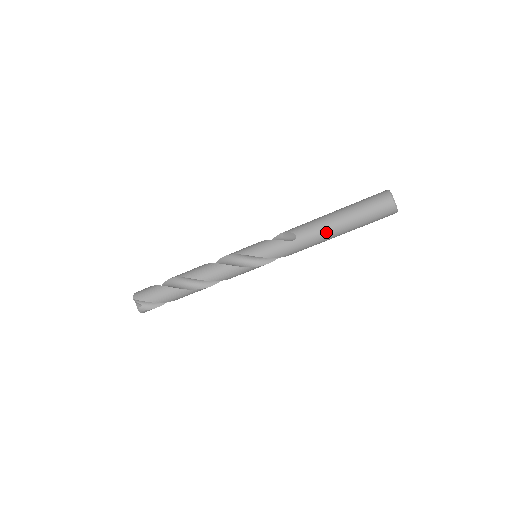
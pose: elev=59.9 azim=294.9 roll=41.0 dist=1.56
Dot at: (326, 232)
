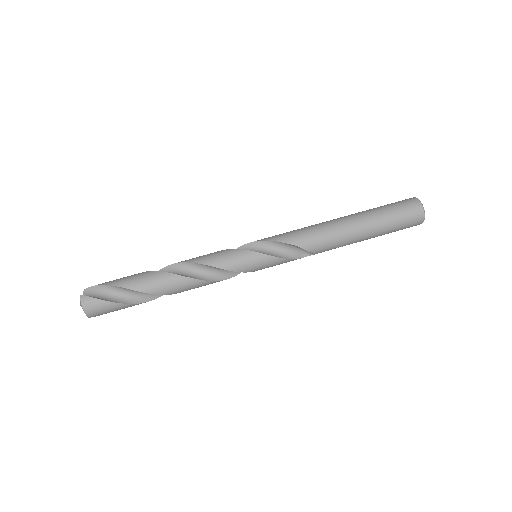
Dot at: (341, 219)
